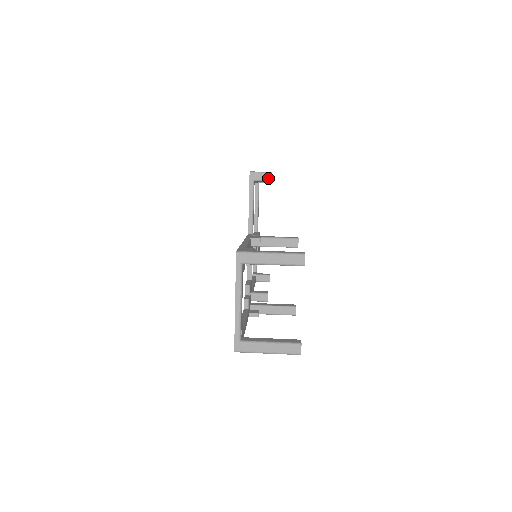
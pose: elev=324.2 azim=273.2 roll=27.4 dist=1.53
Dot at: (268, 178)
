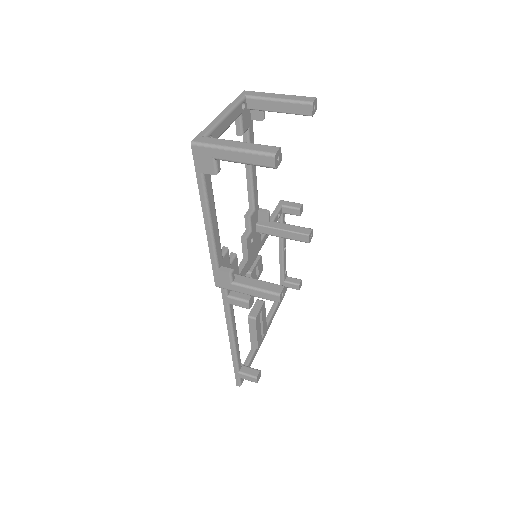
Dot at: (297, 206)
